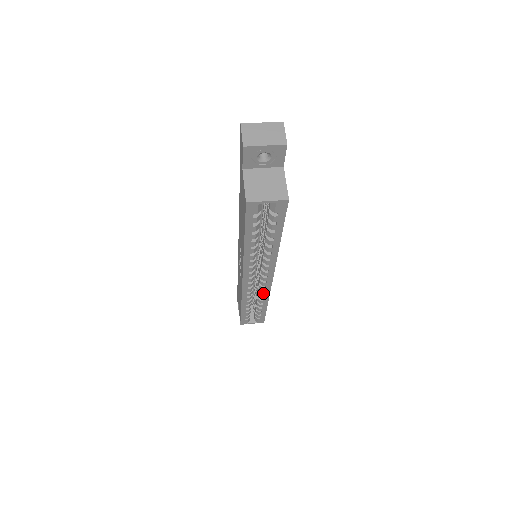
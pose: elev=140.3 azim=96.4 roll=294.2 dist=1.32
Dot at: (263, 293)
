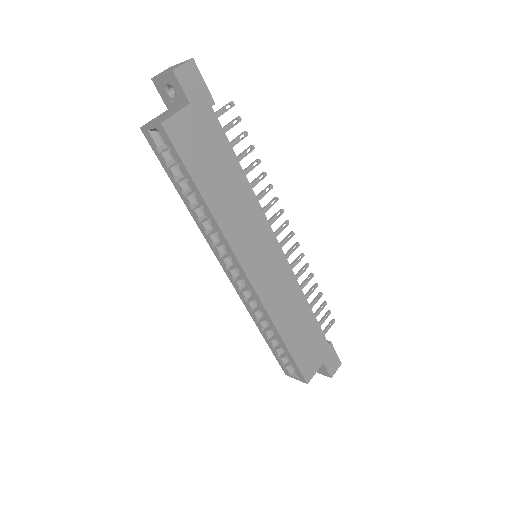
Dot at: (260, 307)
